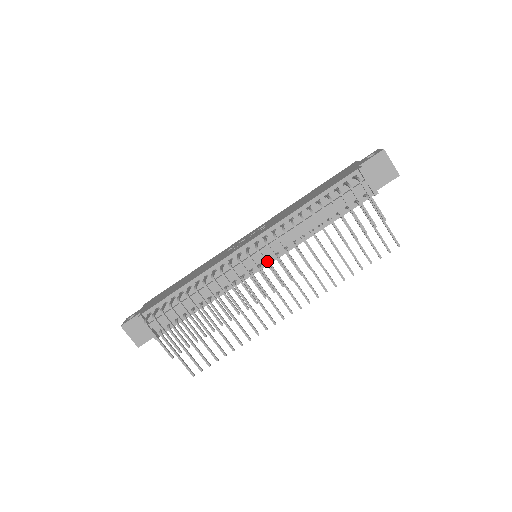
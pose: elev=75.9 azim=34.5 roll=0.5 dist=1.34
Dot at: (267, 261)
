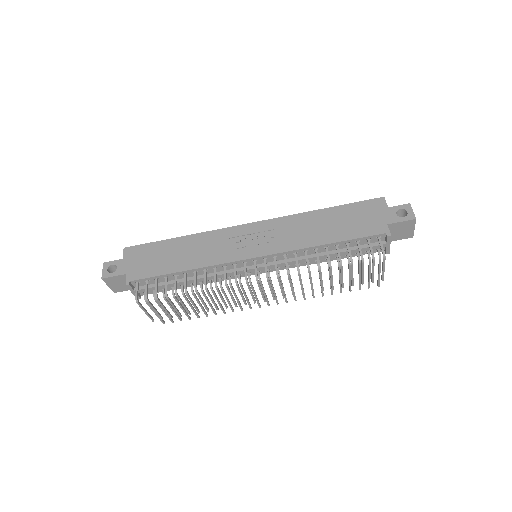
Dot at: (268, 275)
